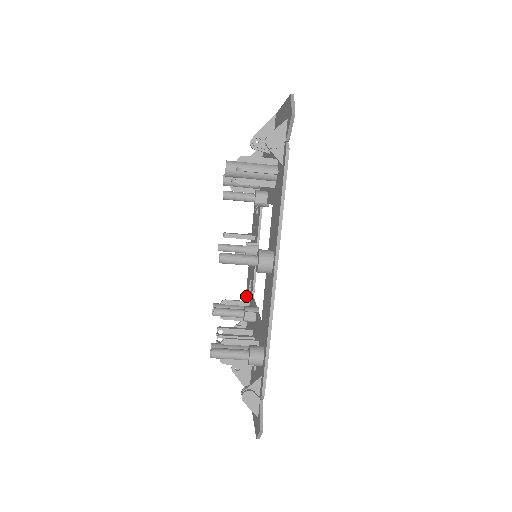
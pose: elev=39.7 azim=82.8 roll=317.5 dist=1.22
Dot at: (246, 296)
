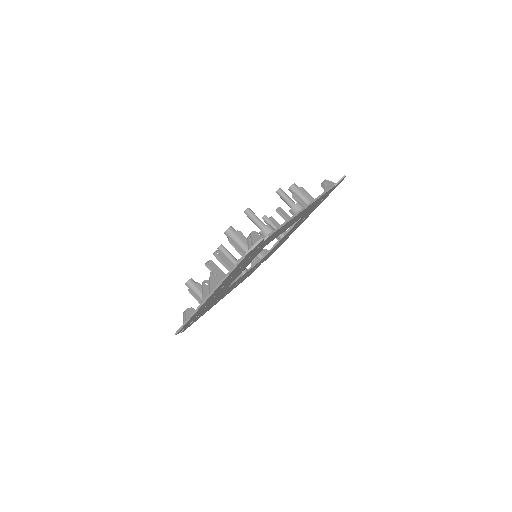
Dot at: occluded
